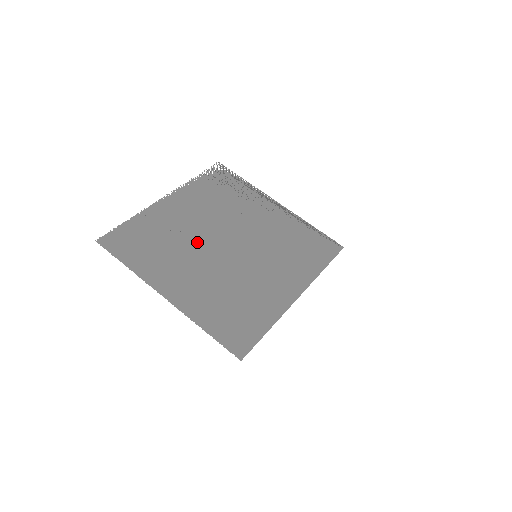
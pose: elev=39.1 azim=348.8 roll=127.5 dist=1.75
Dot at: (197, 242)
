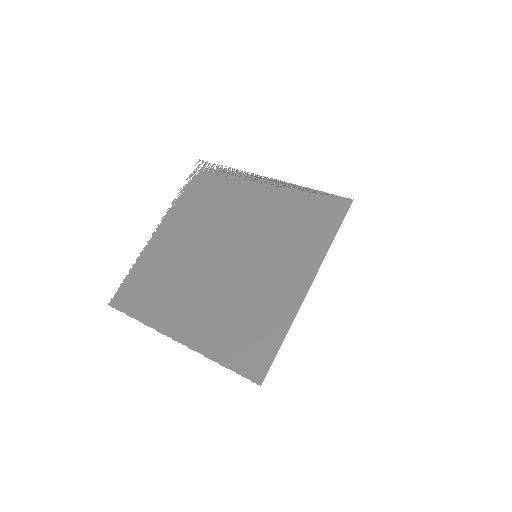
Dot at: (195, 266)
